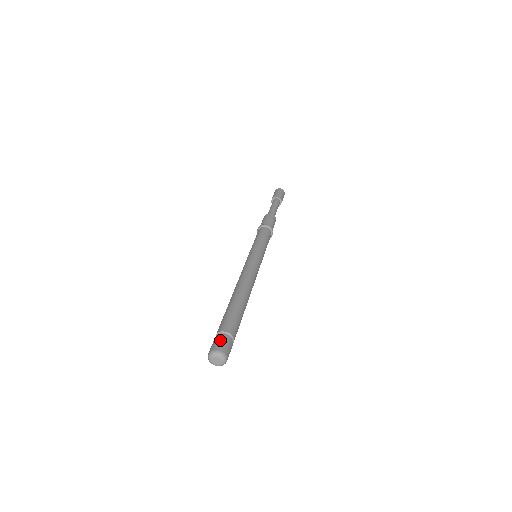
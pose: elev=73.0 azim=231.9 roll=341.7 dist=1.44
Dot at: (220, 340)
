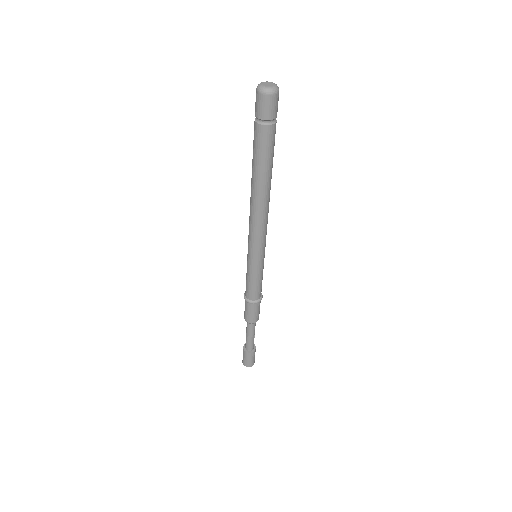
Dot at: occluded
